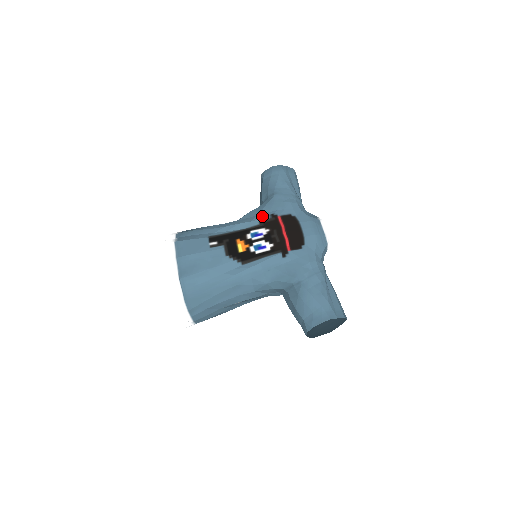
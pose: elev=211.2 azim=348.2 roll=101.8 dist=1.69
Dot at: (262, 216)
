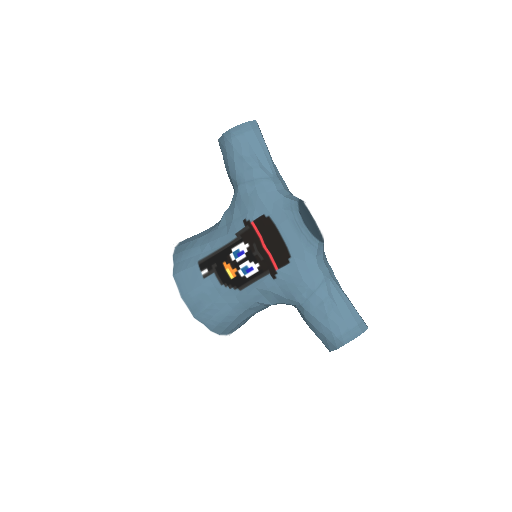
Dot at: (235, 225)
